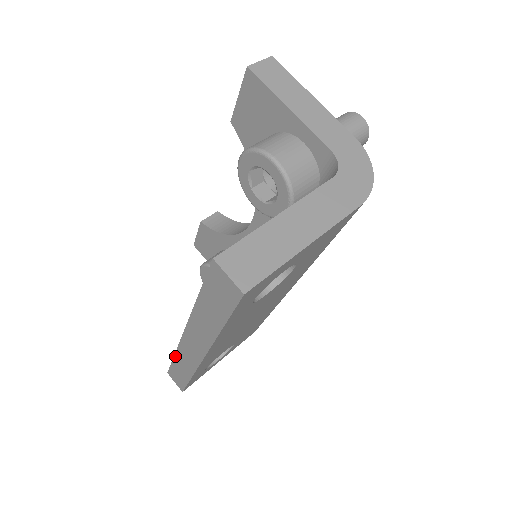
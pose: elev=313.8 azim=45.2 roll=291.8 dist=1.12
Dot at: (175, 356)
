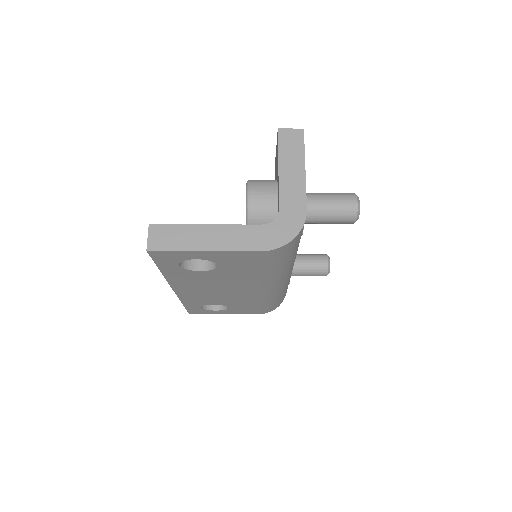
Dot at: occluded
